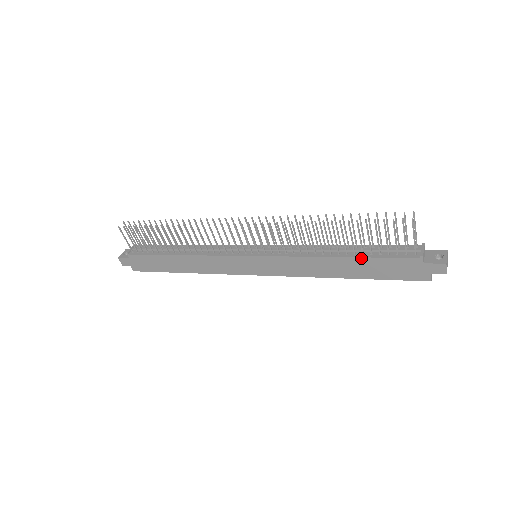
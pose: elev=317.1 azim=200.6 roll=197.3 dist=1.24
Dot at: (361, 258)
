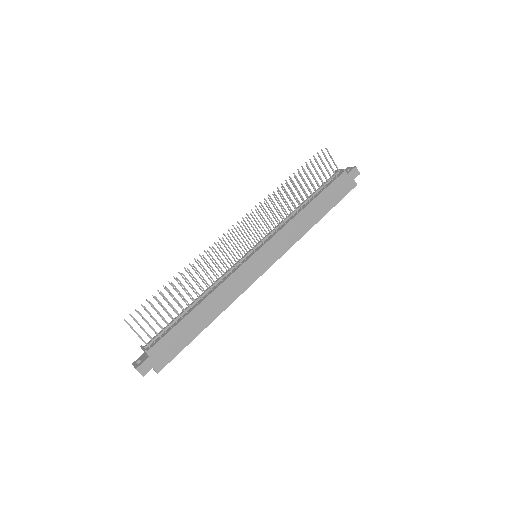
Dot at: (319, 195)
